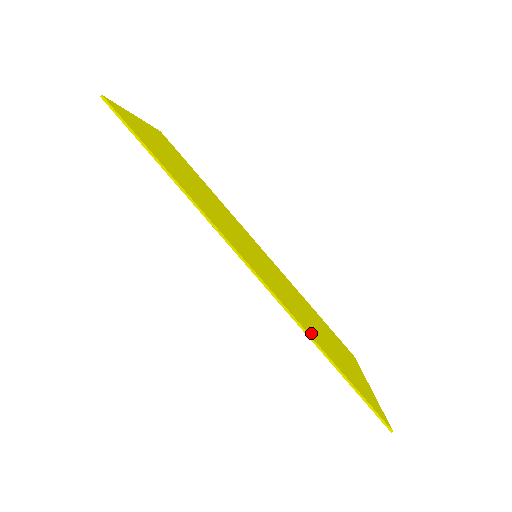
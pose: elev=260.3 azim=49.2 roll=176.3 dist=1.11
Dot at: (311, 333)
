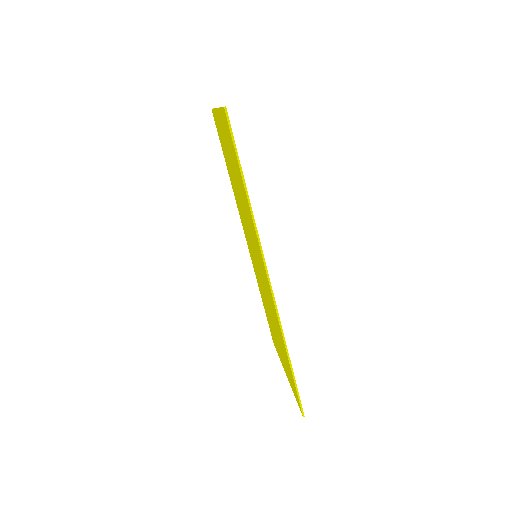
Dot at: occluded
